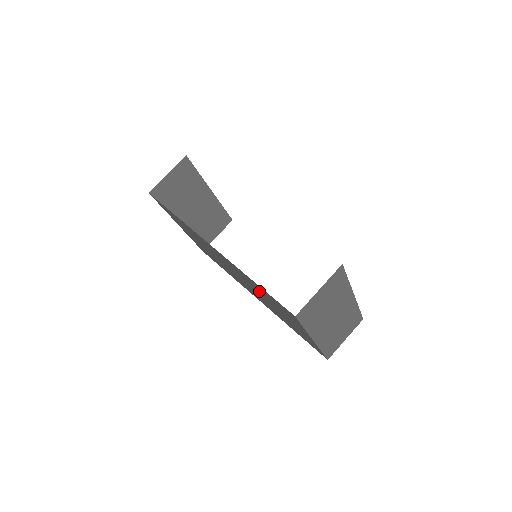
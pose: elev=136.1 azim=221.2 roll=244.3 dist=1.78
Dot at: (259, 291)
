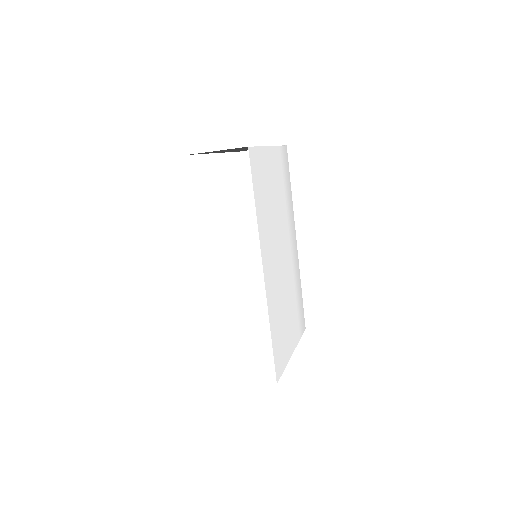
Dot at: occluded
